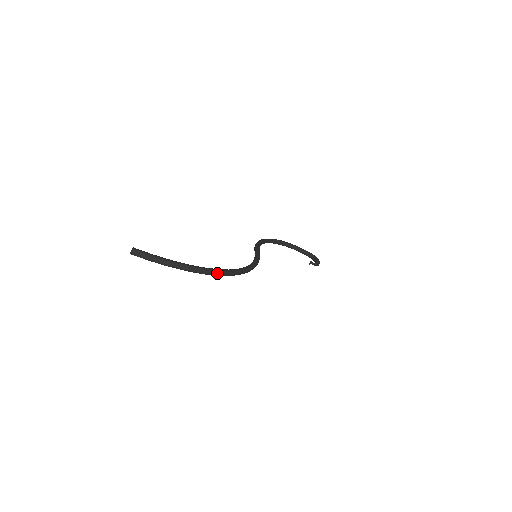
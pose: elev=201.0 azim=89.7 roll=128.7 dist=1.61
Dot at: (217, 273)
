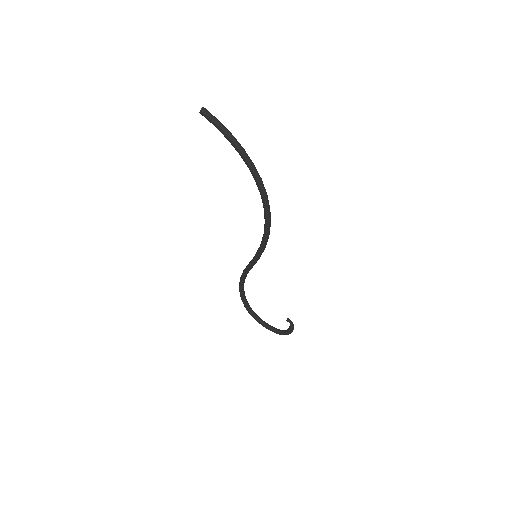
Dot at: (260, 178)
